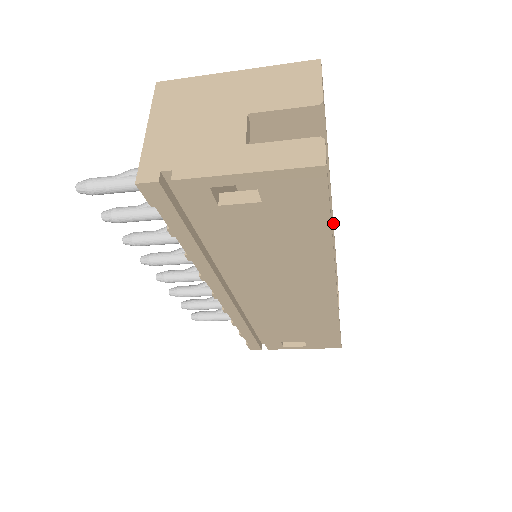
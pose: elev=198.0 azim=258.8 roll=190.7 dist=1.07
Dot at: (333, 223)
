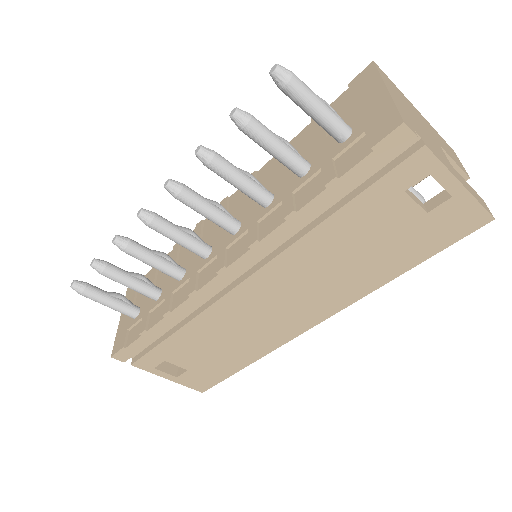
Dot at: occluded
